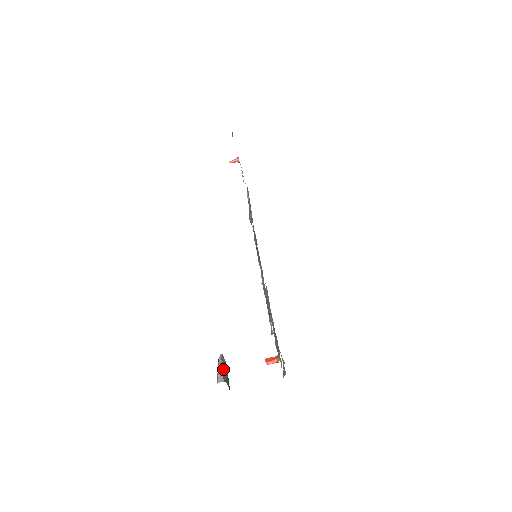
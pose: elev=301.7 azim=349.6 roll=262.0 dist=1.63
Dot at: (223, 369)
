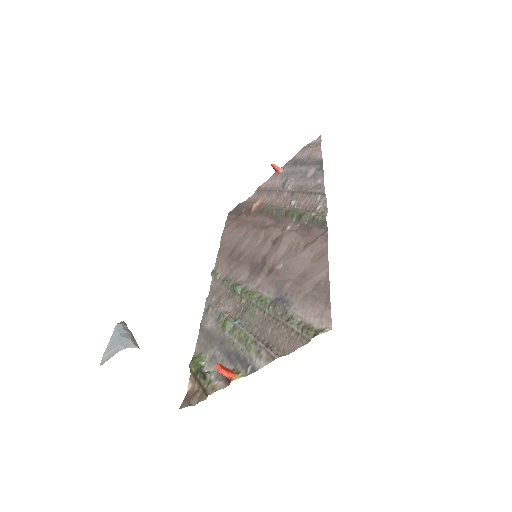
Dot at: occluded
